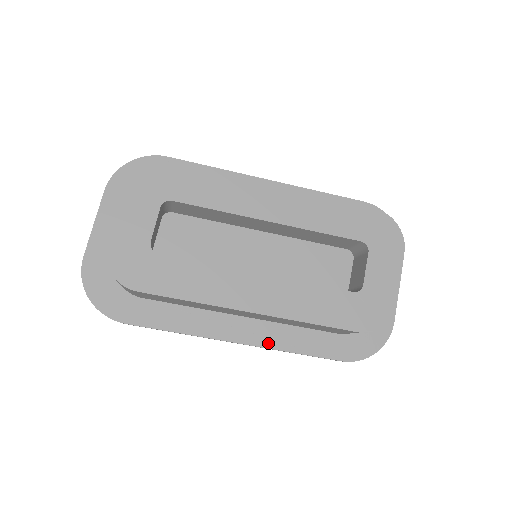
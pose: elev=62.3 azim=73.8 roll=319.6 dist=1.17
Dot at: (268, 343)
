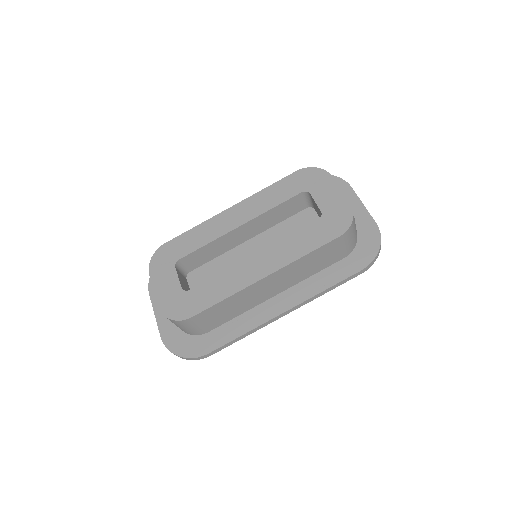
Dot at: (304, 297)
